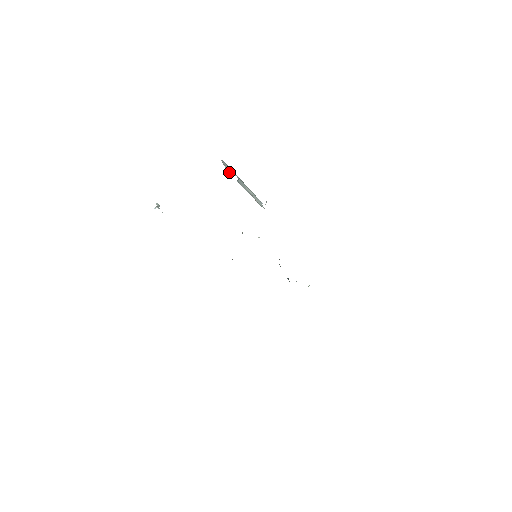
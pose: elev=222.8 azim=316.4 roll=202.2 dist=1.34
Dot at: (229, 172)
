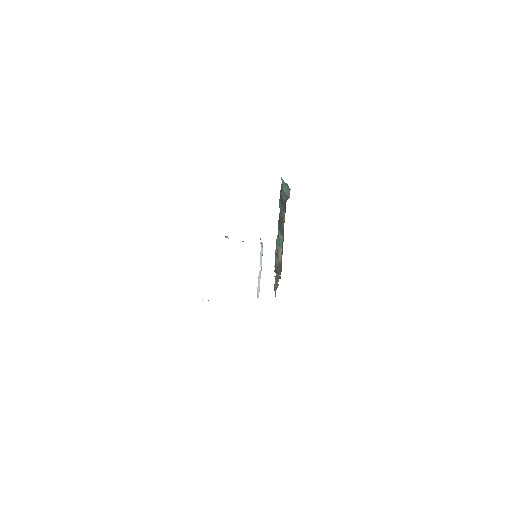
Dot at: occluded
